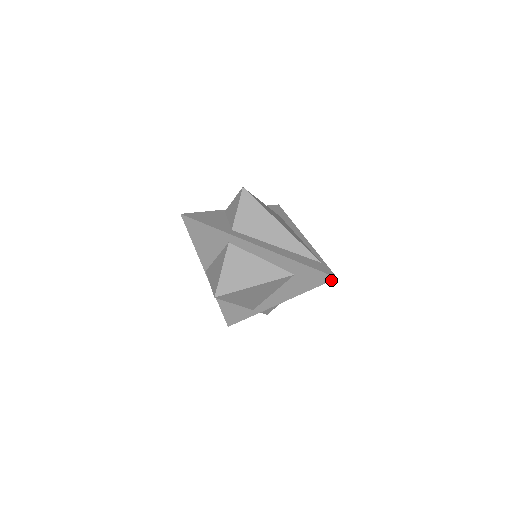
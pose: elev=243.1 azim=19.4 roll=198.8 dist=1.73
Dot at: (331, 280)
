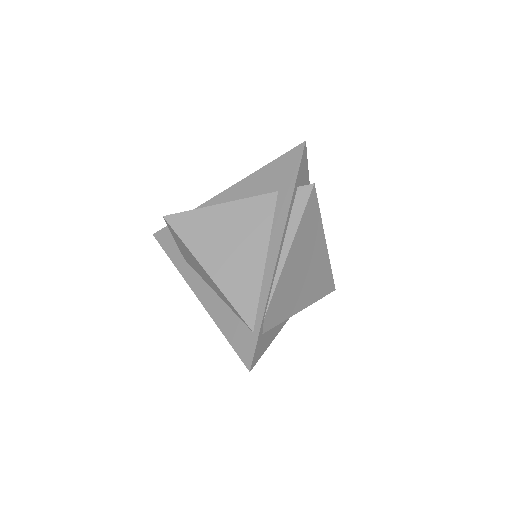
Dot at: (253, 365)
